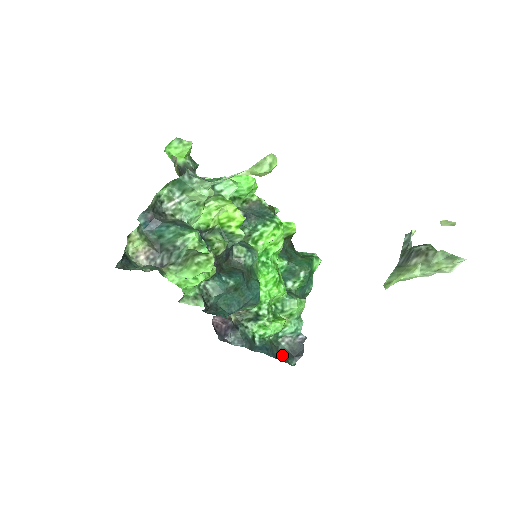
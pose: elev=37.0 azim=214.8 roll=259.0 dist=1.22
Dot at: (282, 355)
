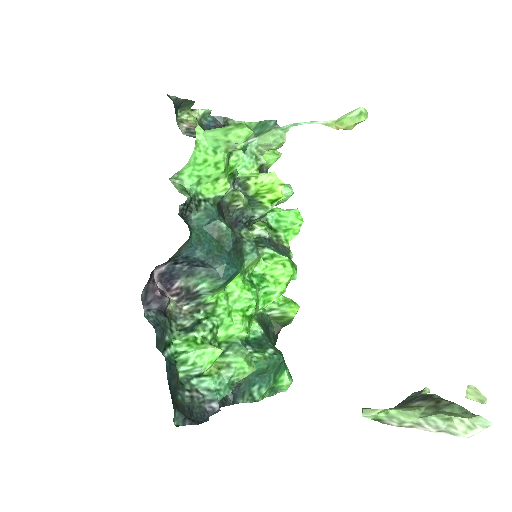
Dot at: (176, 397)
